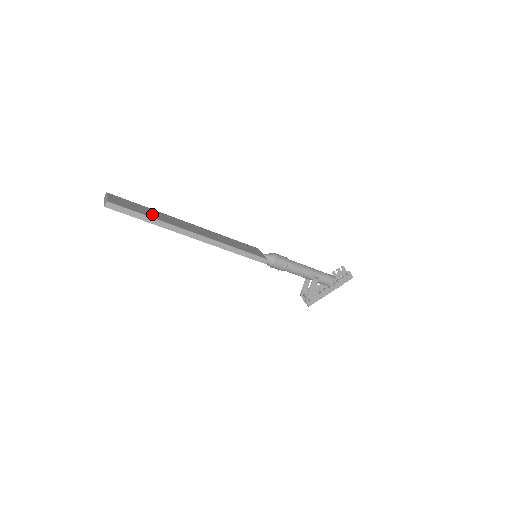
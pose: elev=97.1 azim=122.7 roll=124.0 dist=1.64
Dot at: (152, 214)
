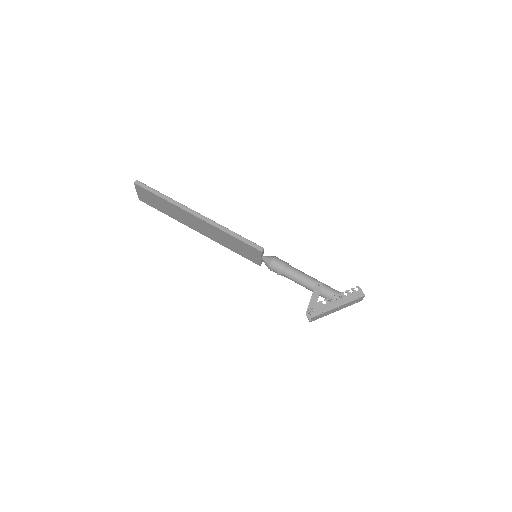
Dot at: occluded
